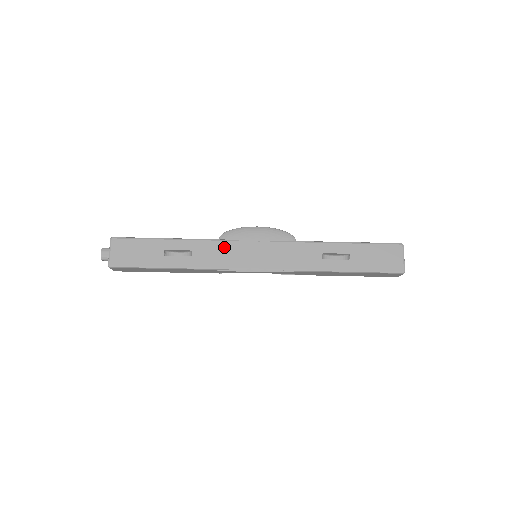
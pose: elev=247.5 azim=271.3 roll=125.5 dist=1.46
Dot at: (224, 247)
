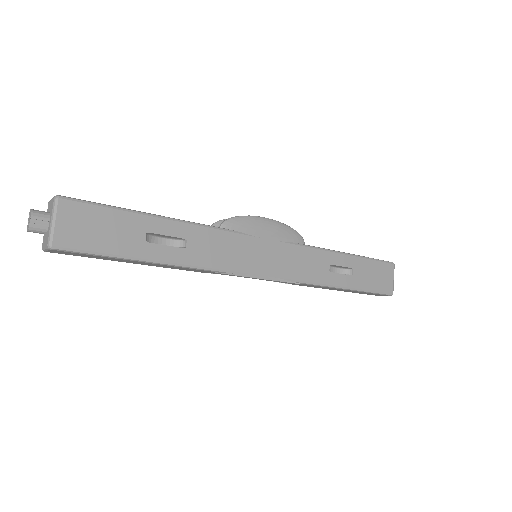
Dot at: (228, 241)
